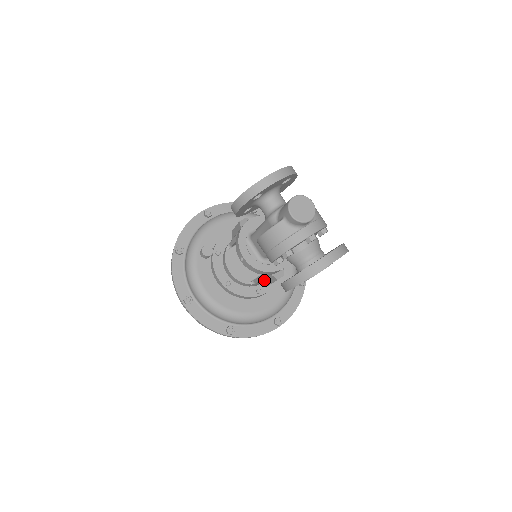
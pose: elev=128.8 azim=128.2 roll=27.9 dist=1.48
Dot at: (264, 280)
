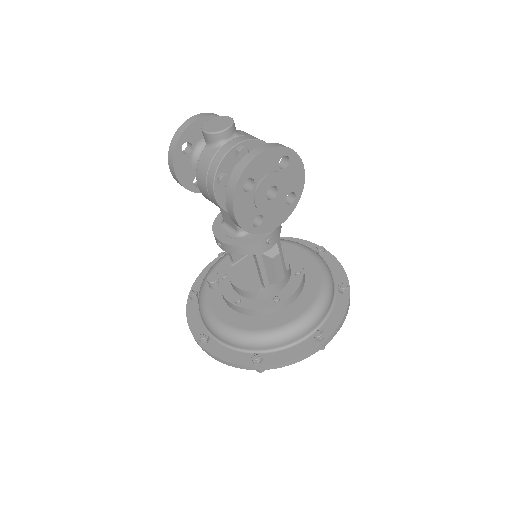
Dot at: (267, 274)
